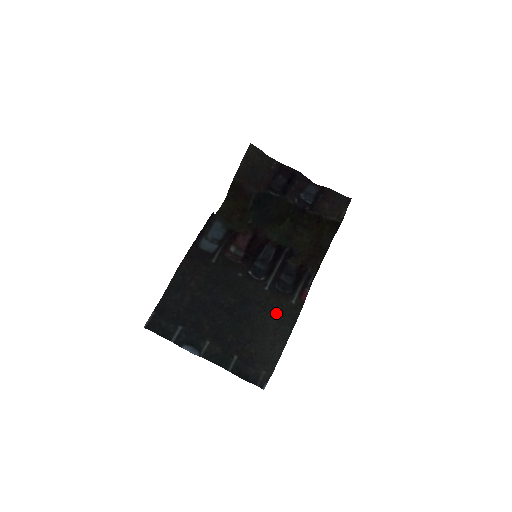
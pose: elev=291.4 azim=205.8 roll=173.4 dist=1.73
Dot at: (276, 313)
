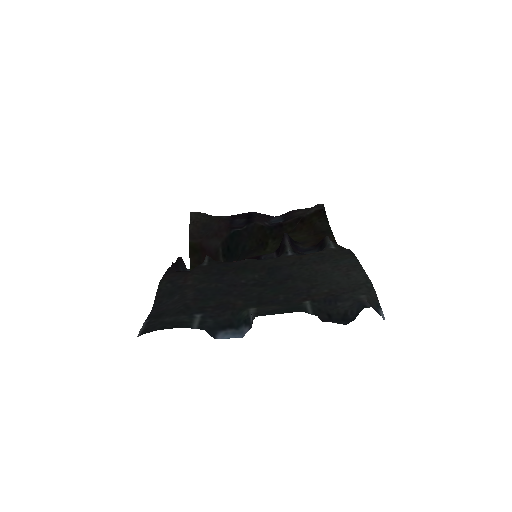
Dot at: (321, 260)
